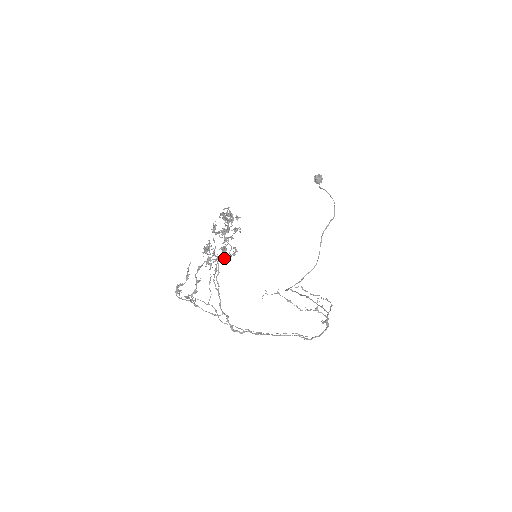
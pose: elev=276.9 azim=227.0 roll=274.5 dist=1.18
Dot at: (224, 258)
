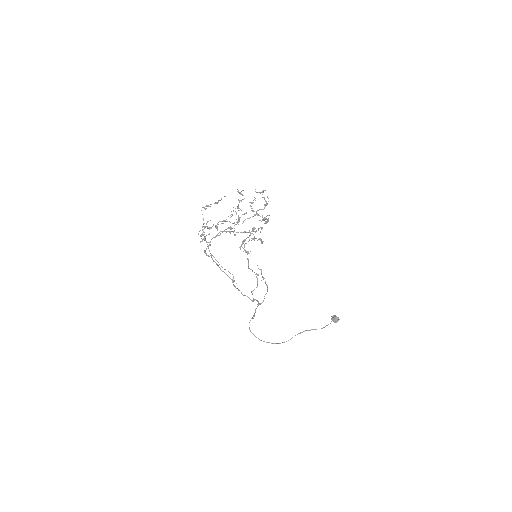
Dot at: (239, 247)
